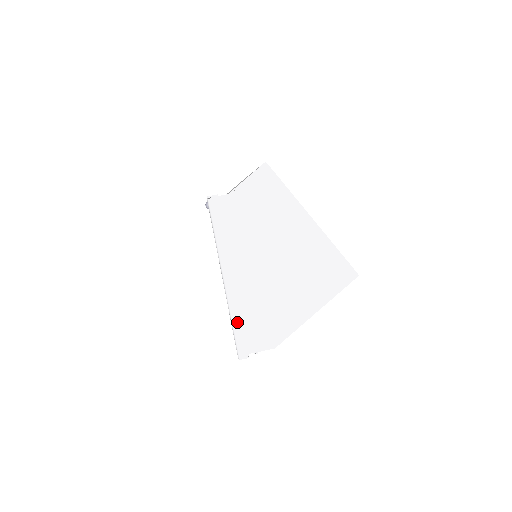
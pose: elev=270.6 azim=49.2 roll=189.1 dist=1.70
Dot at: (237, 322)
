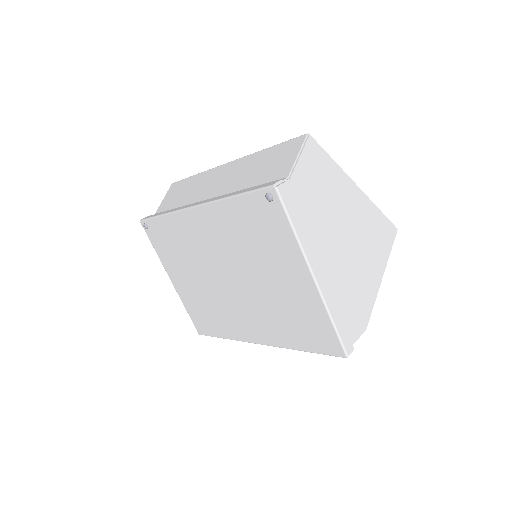
Dot at: (336, 318)
